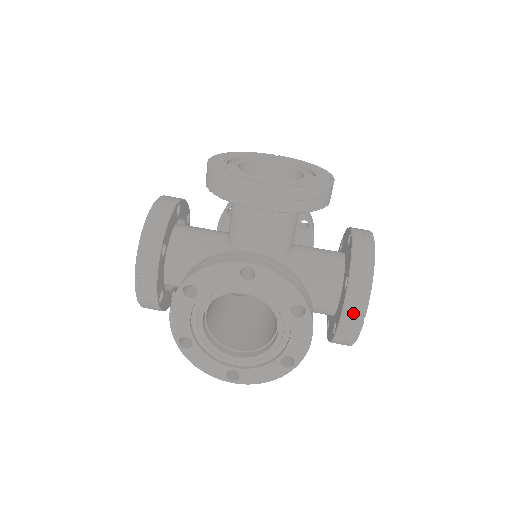
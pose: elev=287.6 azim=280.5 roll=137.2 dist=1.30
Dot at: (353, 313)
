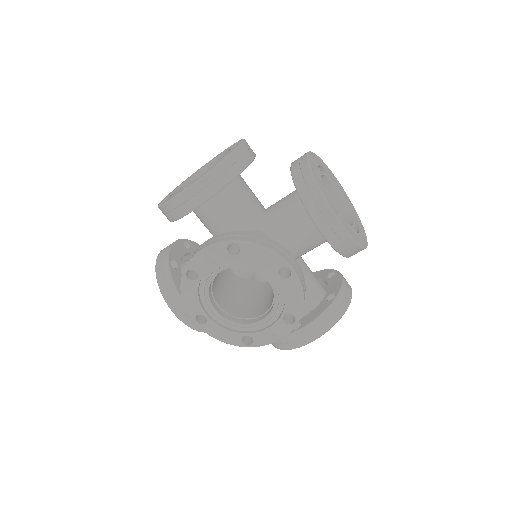
Dot at: occluded
